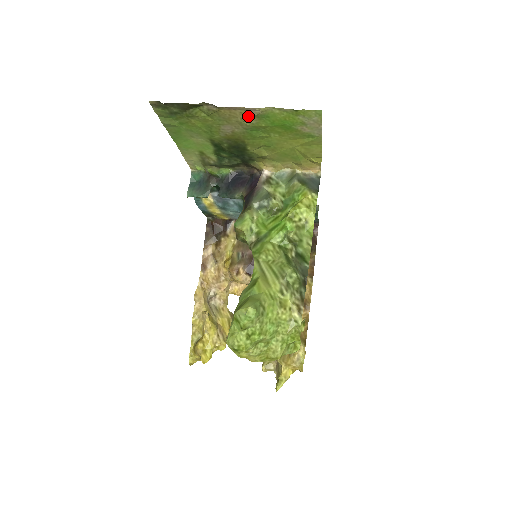
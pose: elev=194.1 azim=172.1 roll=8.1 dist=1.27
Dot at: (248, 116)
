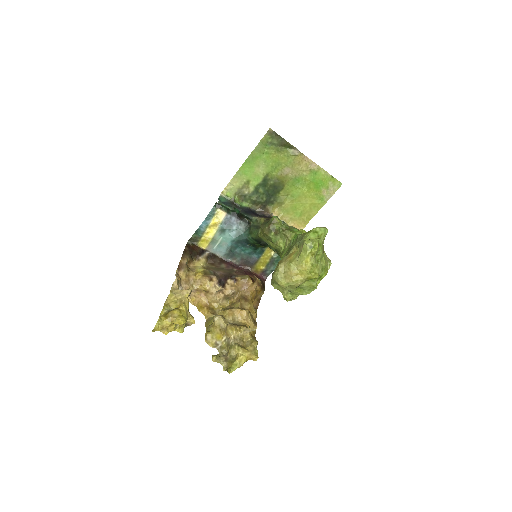
Dot at: (307, 168)
